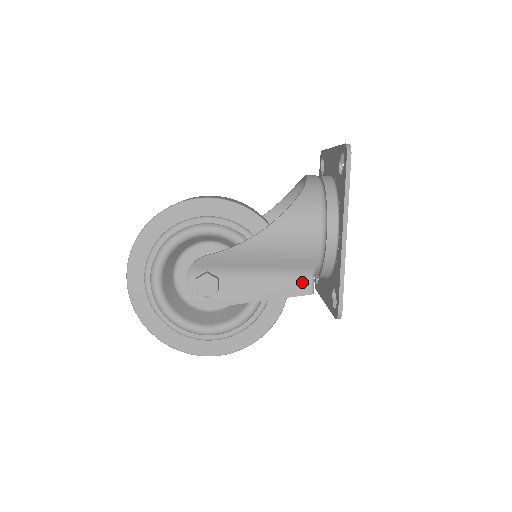
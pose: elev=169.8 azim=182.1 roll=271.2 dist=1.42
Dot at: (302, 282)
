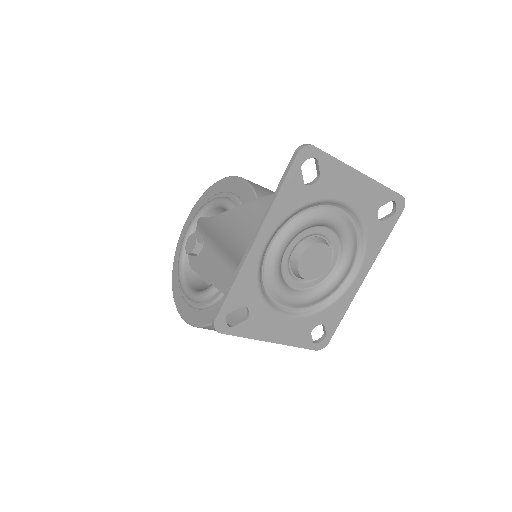
Dot at: occluded
